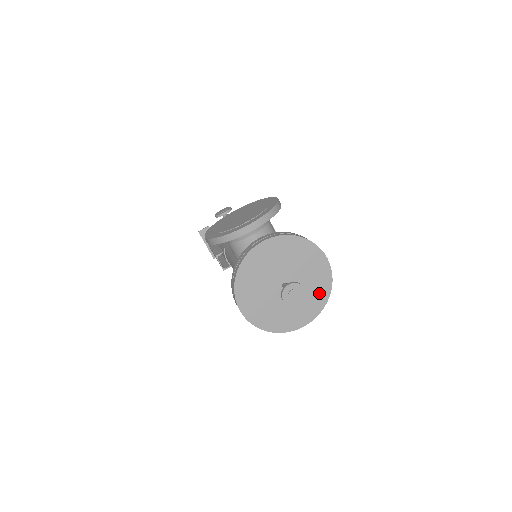
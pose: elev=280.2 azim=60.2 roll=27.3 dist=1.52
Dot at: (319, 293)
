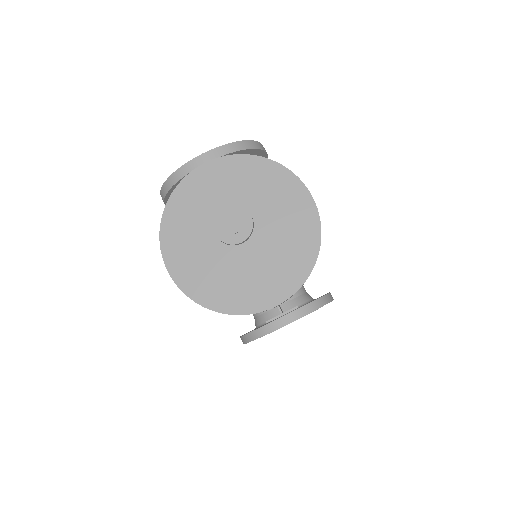
Dot at: (298, 251)
